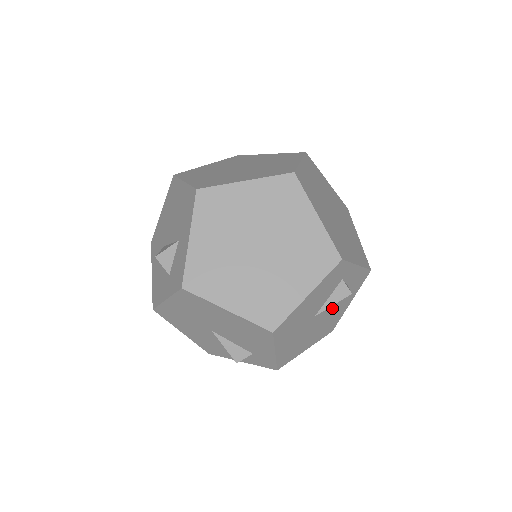
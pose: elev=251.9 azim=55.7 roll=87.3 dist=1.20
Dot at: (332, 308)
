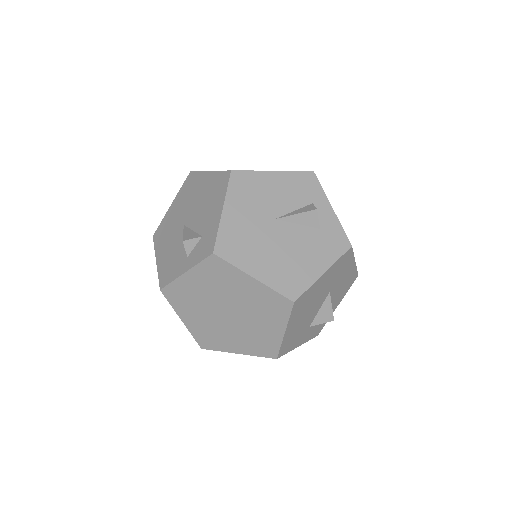
Dot at: (298, 242)
